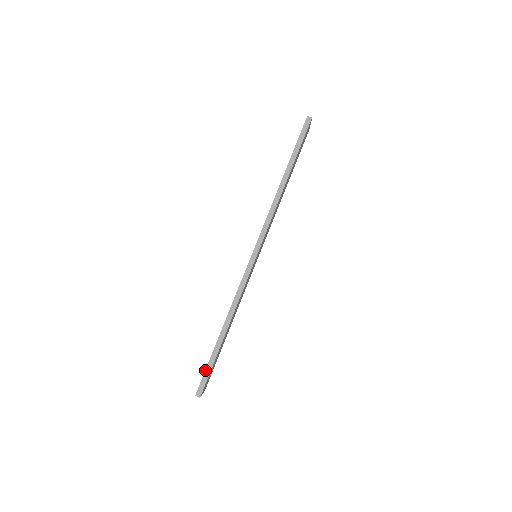
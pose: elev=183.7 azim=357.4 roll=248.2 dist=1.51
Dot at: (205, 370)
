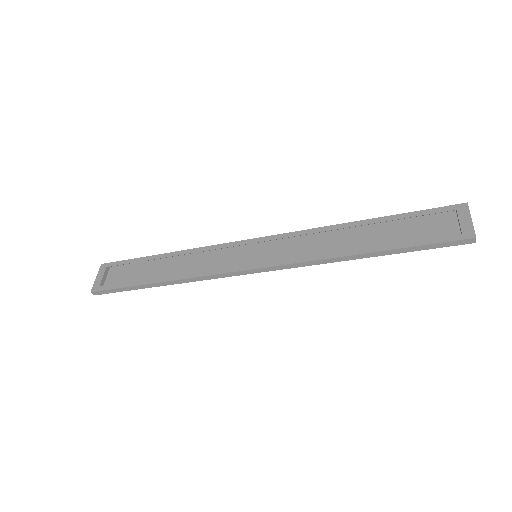
Dot at: (115, 289)
